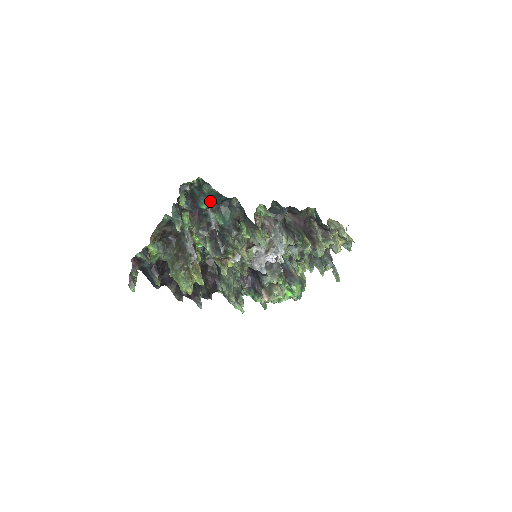
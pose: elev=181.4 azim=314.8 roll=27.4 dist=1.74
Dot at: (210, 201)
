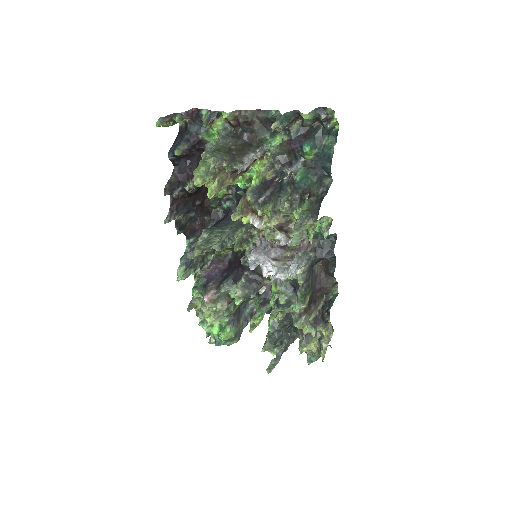
Dot at: (314, 154)
